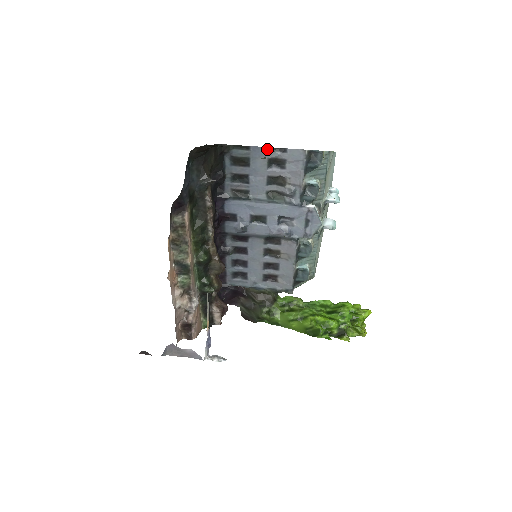
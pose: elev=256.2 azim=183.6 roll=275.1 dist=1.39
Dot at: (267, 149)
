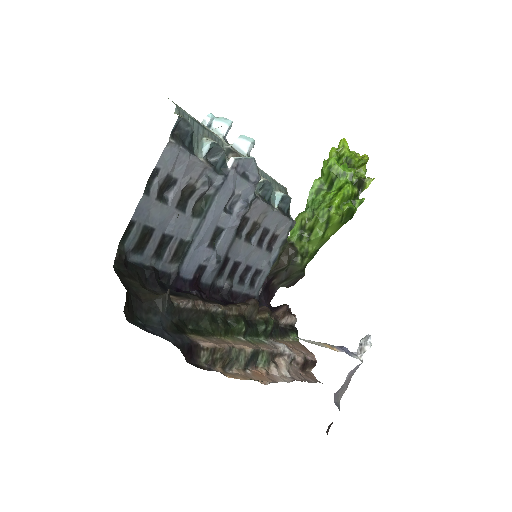
Dot at: (145, 196)
